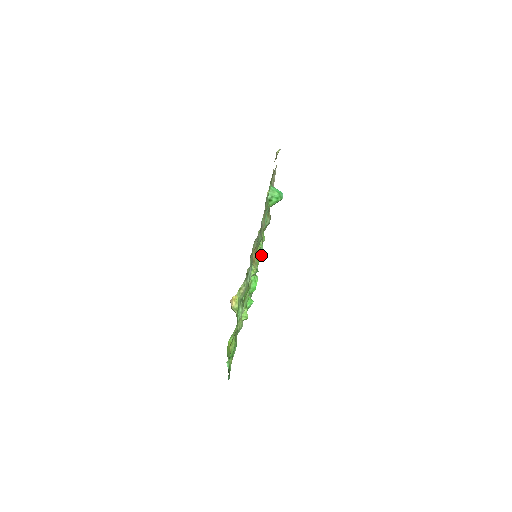
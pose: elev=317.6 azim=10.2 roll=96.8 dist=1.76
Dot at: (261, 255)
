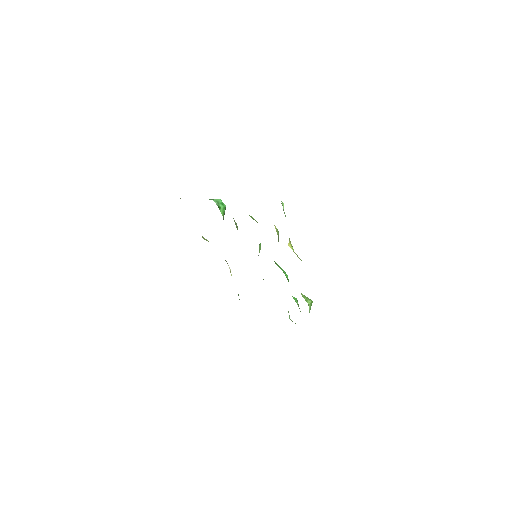
Dot at: (260, 247)
